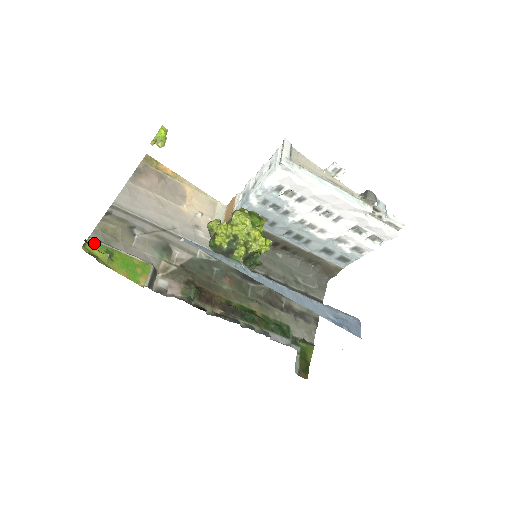
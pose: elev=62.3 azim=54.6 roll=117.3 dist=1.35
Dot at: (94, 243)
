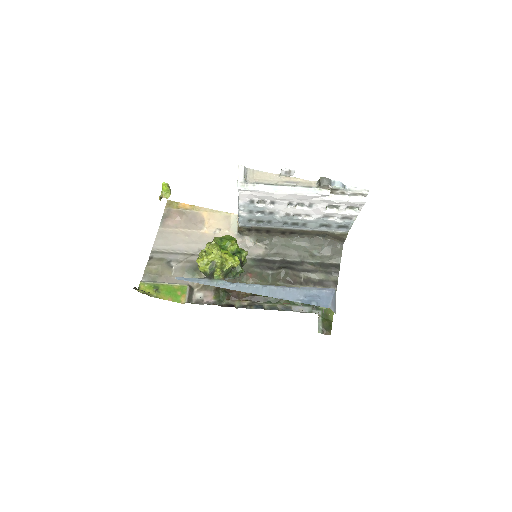
Dot at: (145, 284)
